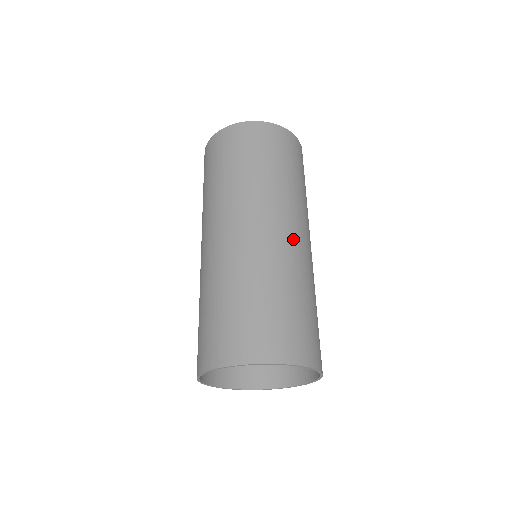
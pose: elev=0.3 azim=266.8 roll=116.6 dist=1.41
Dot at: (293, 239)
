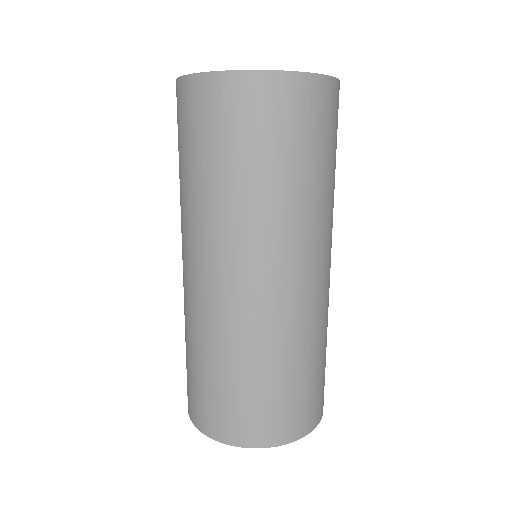
Dot at: (309, 287)
